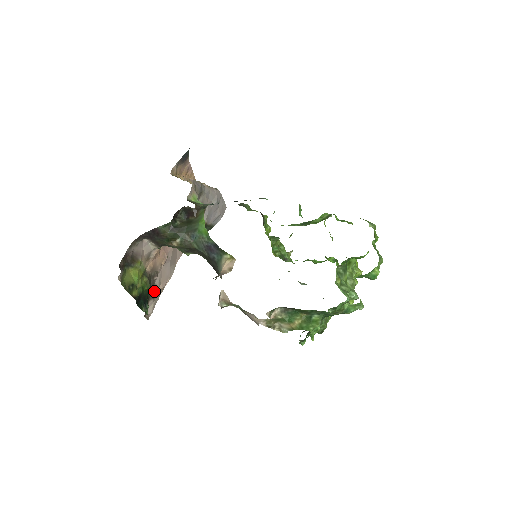
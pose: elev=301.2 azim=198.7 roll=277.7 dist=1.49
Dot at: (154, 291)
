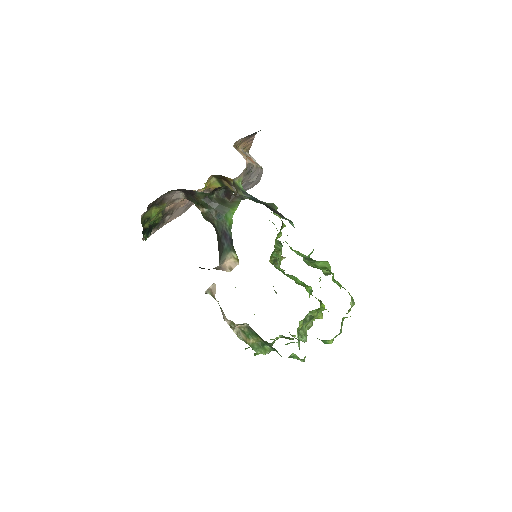
Dot at: (161, 223)
